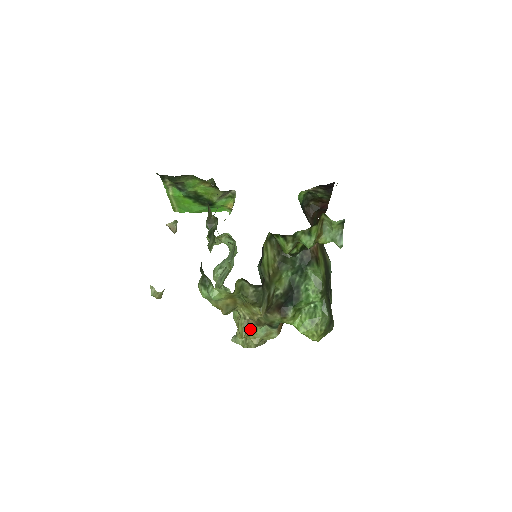
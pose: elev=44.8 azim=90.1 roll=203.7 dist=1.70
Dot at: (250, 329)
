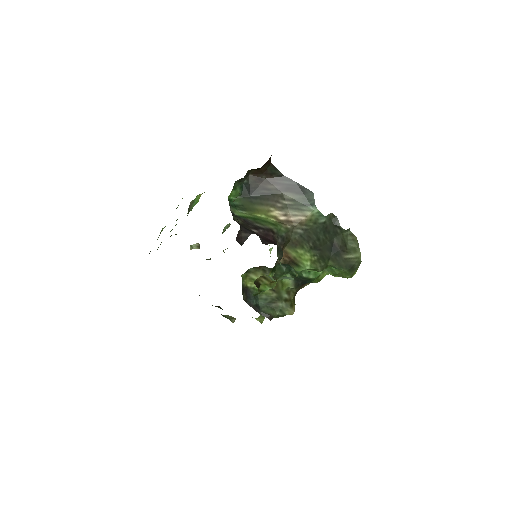
Dot at: occluded
